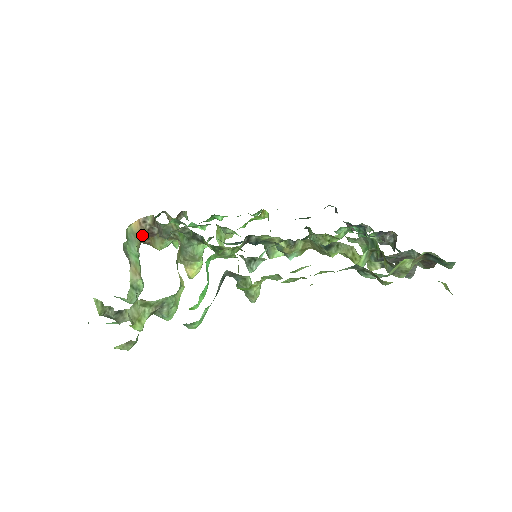
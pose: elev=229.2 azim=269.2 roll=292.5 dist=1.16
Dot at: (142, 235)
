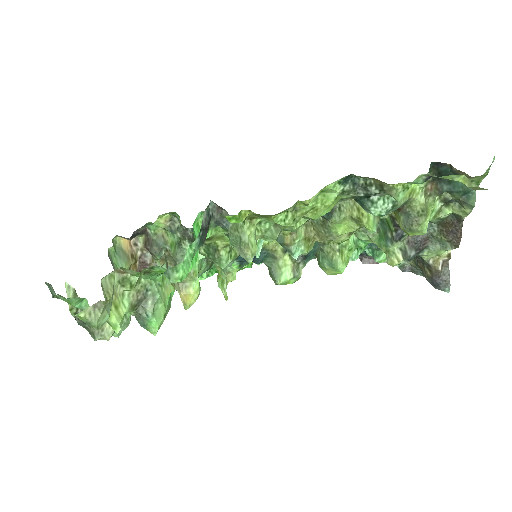
Dot at: (133, 260)
